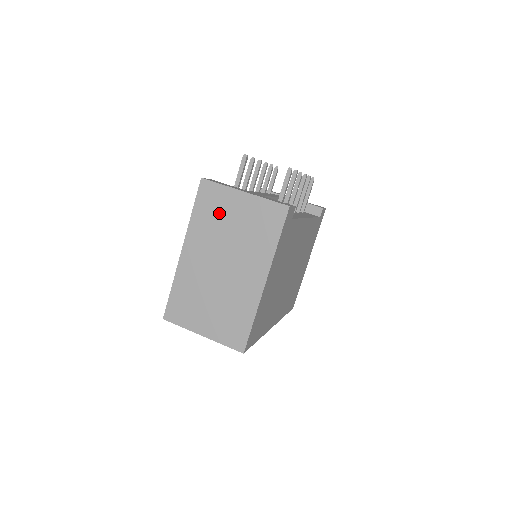
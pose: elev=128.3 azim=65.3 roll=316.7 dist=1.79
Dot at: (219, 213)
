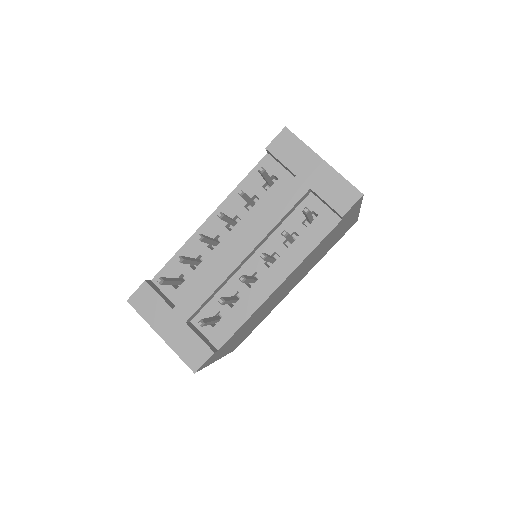
Dot at: occluded
